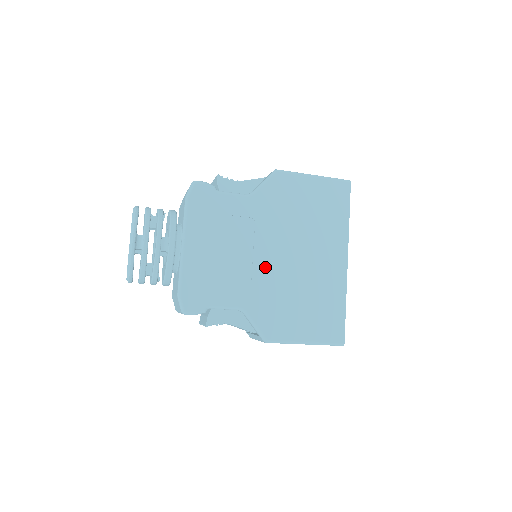
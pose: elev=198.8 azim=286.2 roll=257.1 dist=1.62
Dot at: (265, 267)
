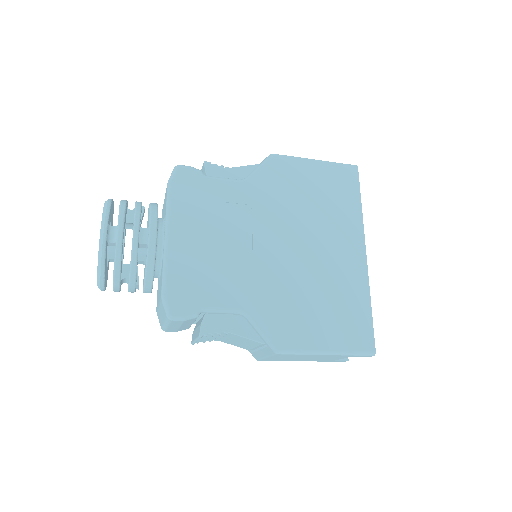
Dot at: (268, 260)
